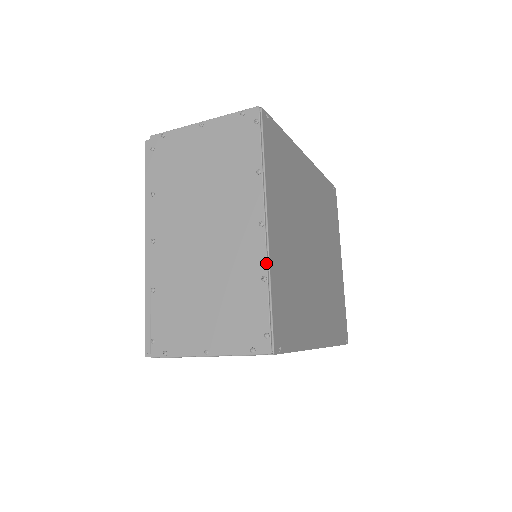
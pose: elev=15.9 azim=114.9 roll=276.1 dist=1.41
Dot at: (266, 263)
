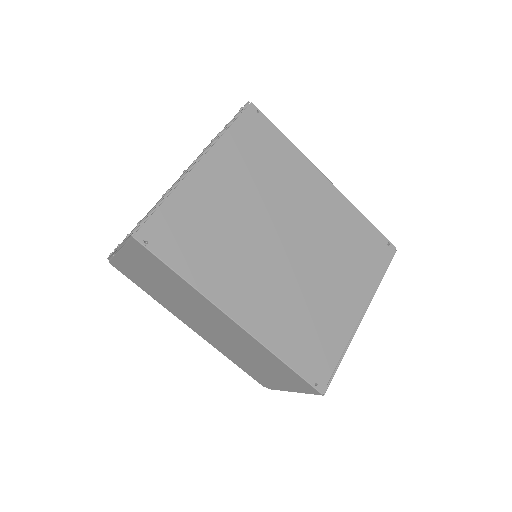
Dot at: (176, 182)
